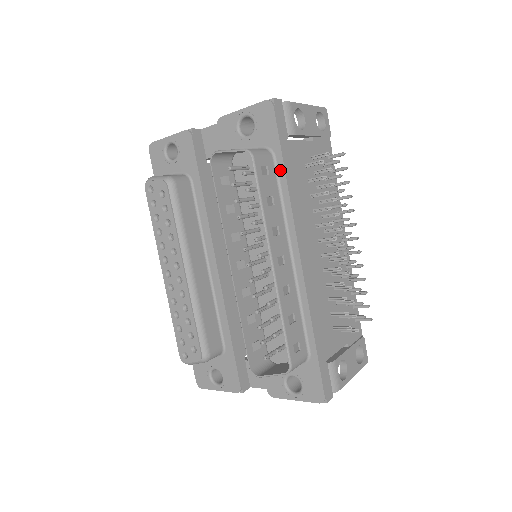
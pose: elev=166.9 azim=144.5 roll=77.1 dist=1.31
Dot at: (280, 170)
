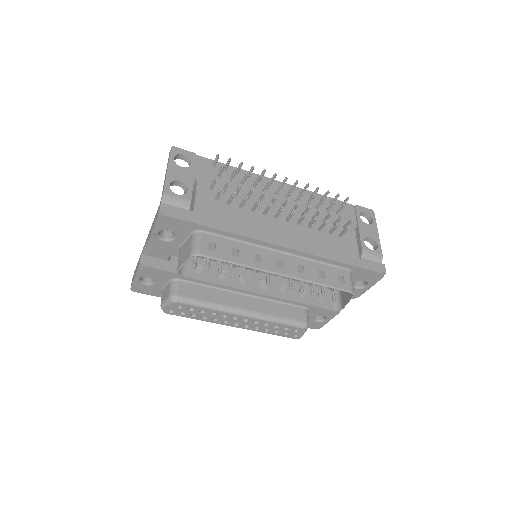
Dot at: (215, 232)
